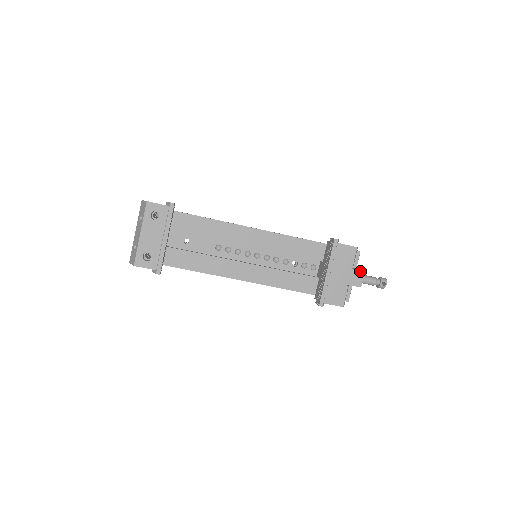
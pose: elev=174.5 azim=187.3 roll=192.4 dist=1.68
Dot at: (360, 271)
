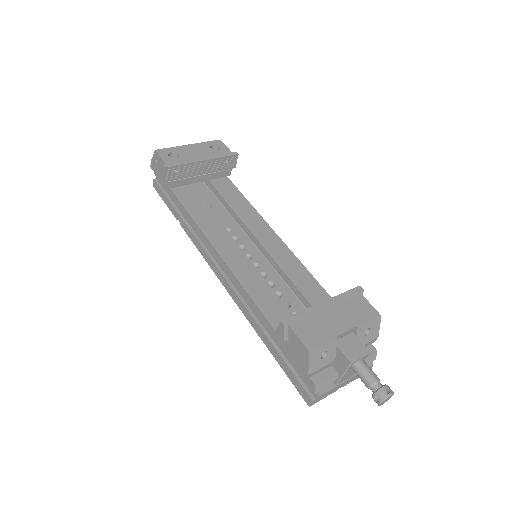
Dot at: (364, 347)
